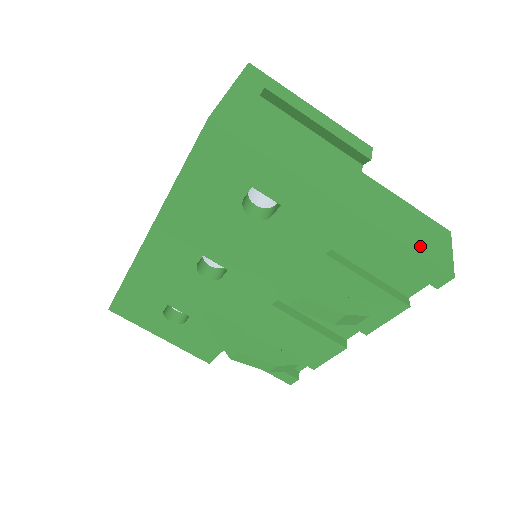
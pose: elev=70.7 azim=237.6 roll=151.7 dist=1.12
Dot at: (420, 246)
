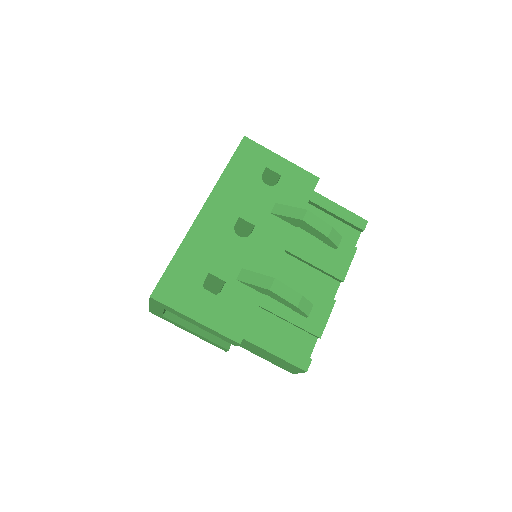
Dot at: occluded
